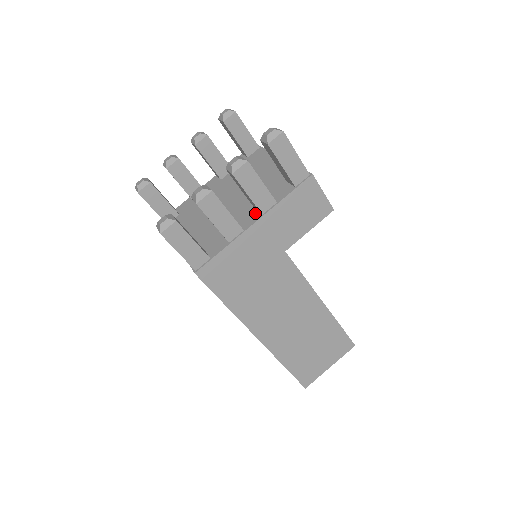
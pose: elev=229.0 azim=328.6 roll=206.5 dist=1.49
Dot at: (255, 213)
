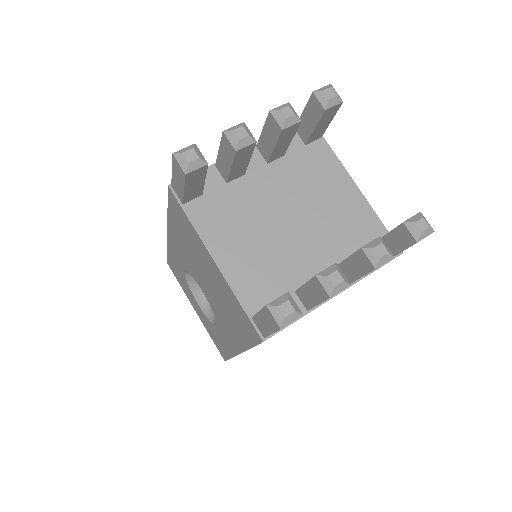
Dot at: occluded
